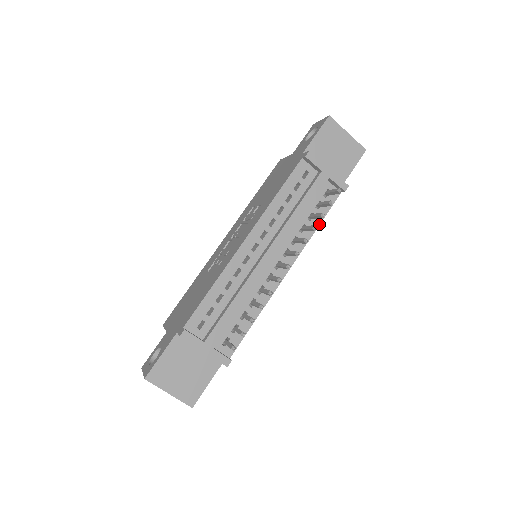
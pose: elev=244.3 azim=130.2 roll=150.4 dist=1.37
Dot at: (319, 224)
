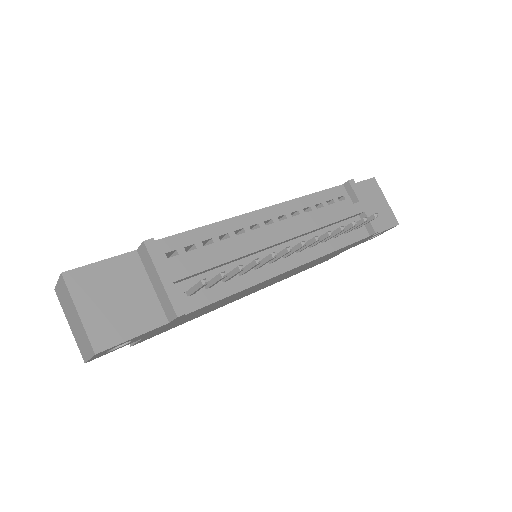
Dot at: (340, 248)
